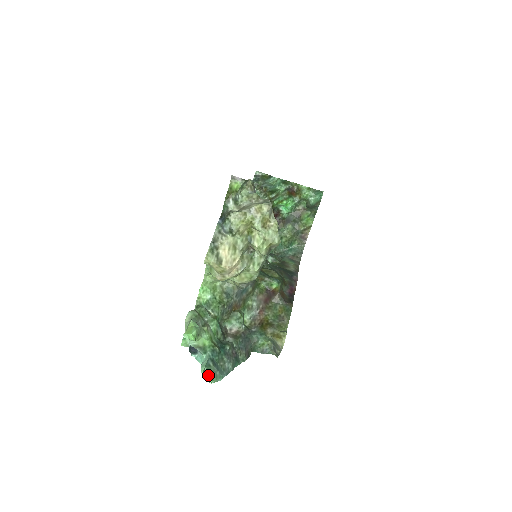
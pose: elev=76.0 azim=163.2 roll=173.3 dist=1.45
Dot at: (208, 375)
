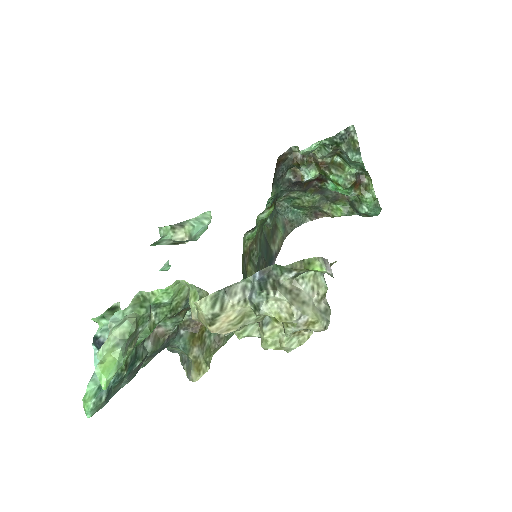
Dot at: (90, 412)
